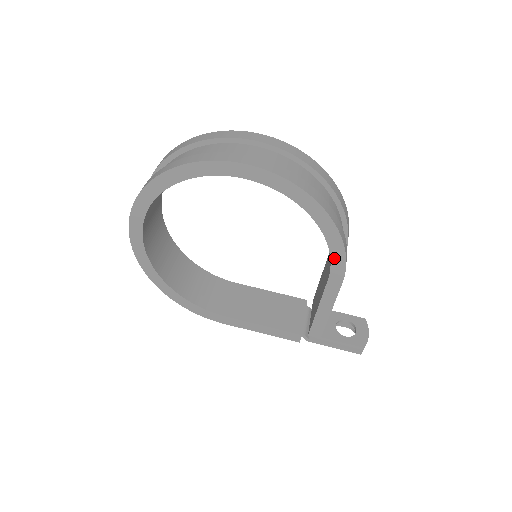
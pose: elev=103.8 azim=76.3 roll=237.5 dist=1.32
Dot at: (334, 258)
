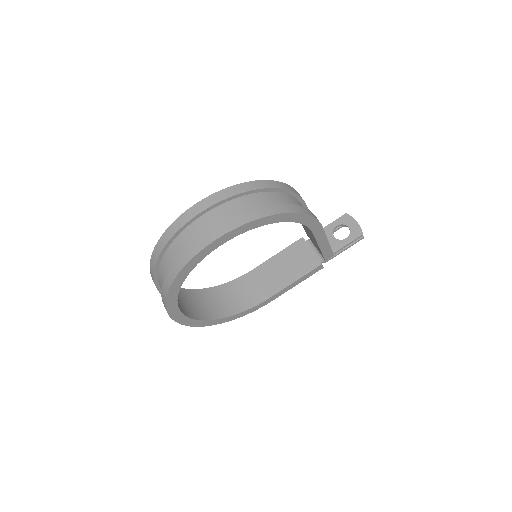
Dot at: (307, 224)
